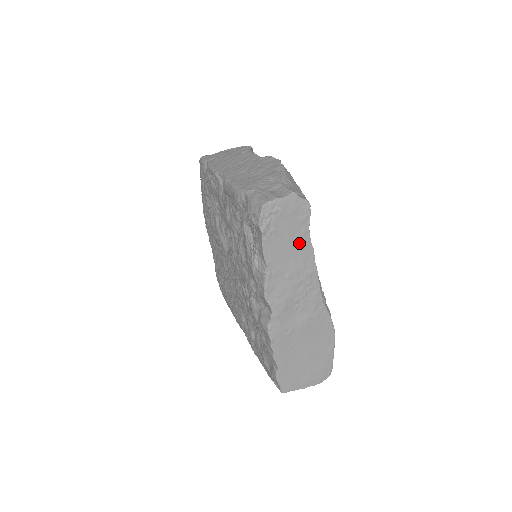
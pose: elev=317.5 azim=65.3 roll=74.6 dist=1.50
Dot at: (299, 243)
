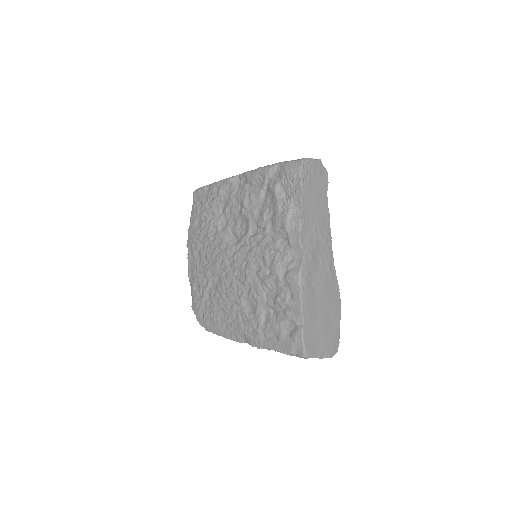
Dot at: (321, 202)
